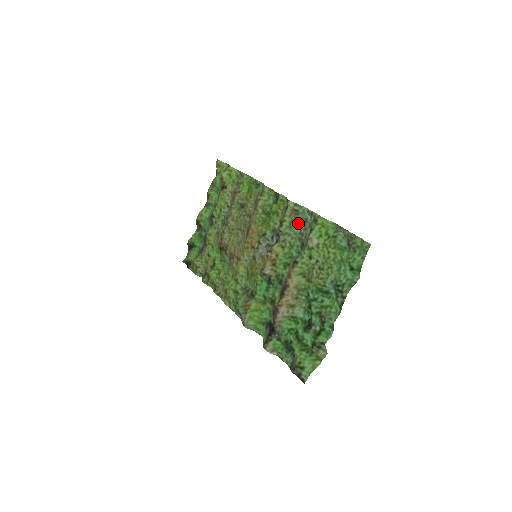
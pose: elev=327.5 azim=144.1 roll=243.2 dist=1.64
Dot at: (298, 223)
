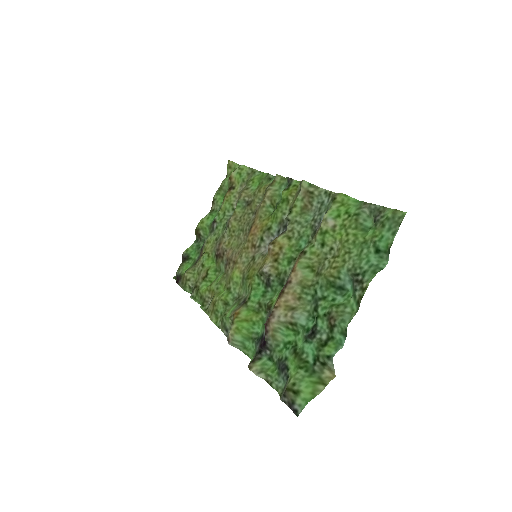
Dot at: (312, 209)
